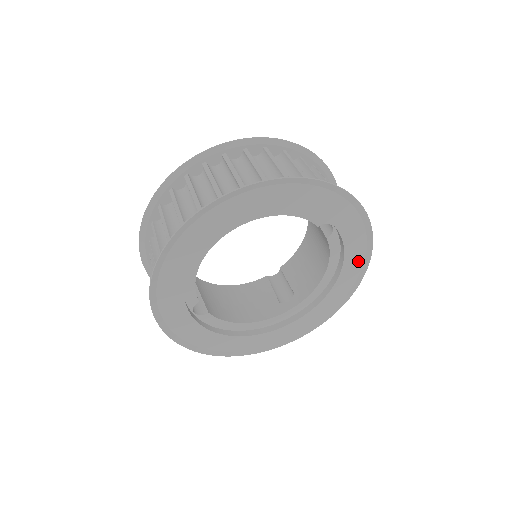
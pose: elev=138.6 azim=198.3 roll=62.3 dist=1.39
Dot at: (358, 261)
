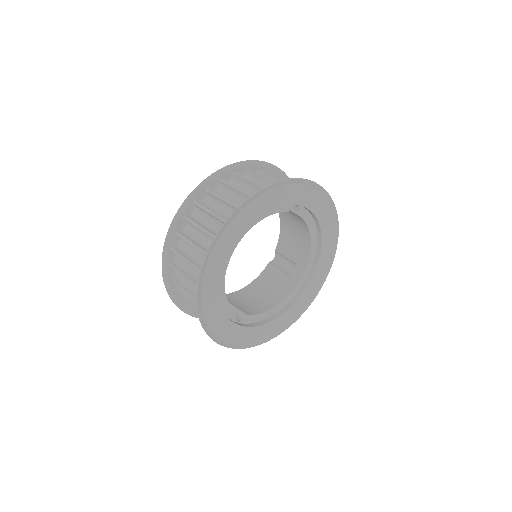
Dot at: (328, 216)
